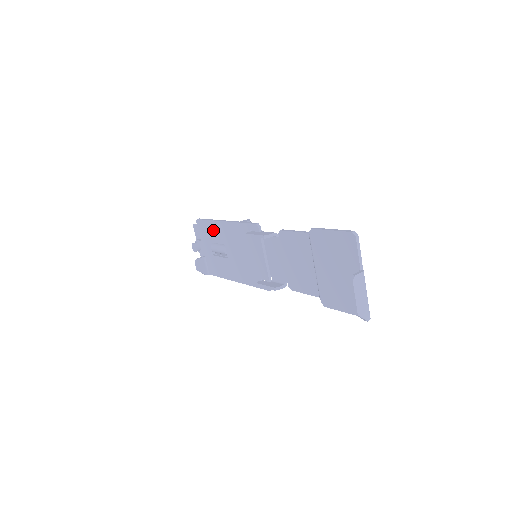
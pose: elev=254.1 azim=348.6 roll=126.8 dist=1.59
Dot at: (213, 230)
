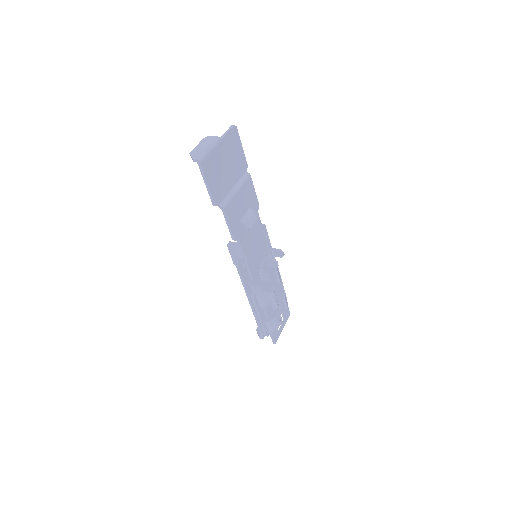
Dot at: occluded
